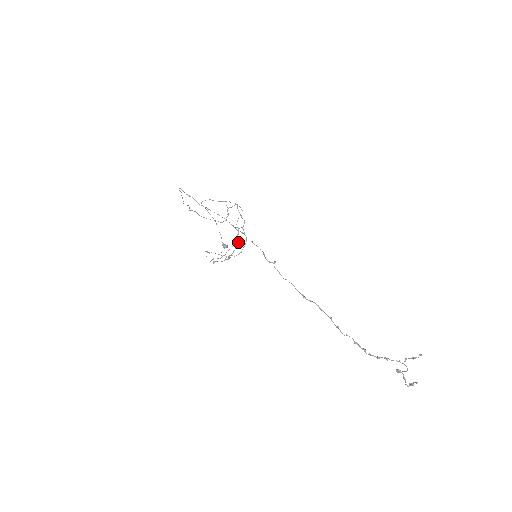
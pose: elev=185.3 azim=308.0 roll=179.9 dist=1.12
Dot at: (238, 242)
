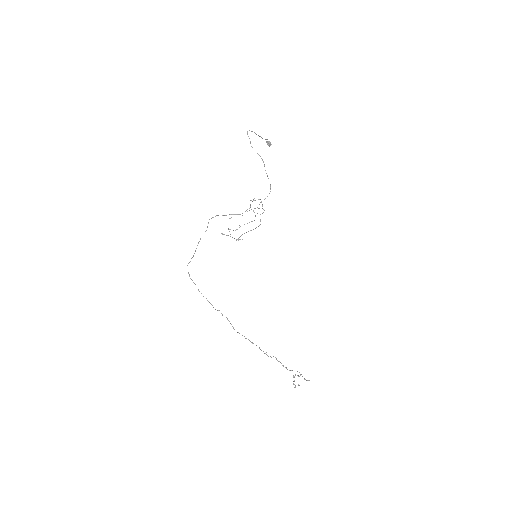
Dot at: occluded
